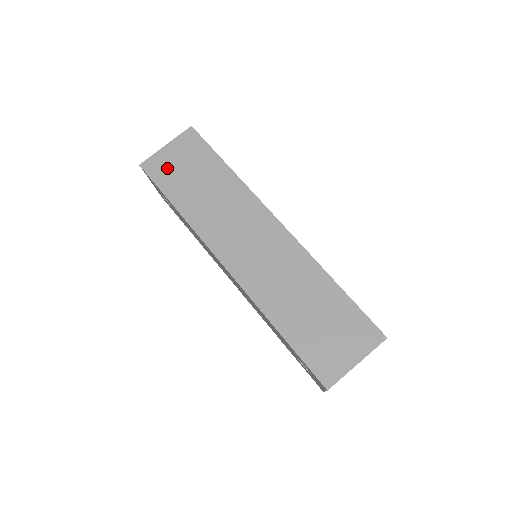
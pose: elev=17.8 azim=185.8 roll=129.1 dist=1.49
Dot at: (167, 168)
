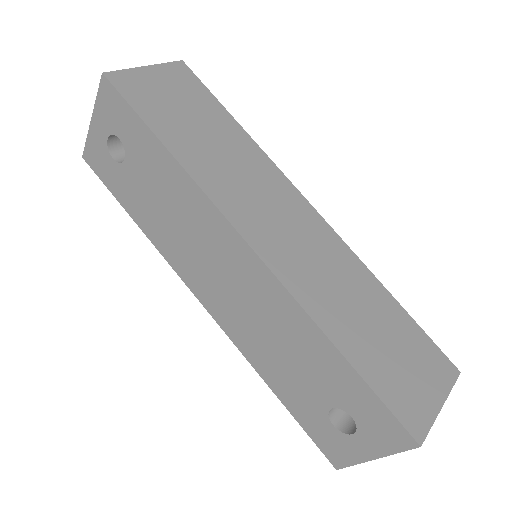
Dot at: (149, 93)
